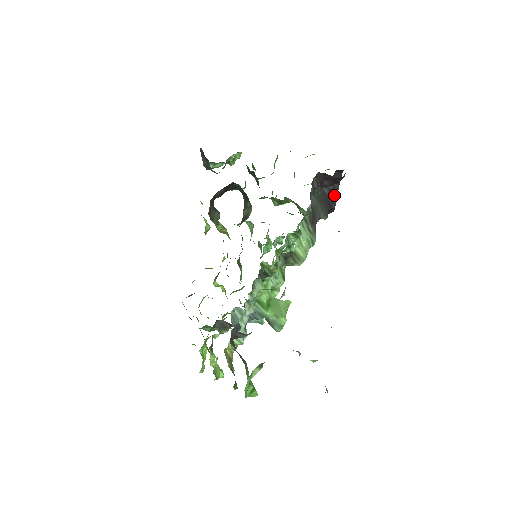
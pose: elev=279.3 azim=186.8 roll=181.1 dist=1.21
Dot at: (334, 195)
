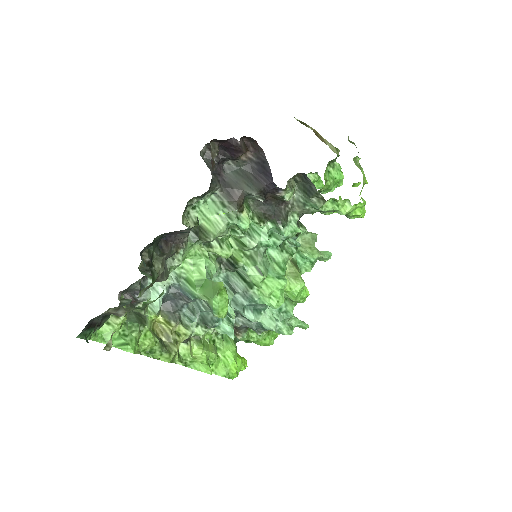
Dot at: (266, 168)
